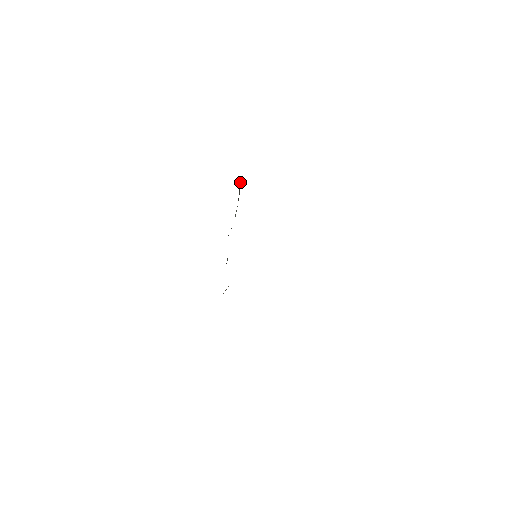
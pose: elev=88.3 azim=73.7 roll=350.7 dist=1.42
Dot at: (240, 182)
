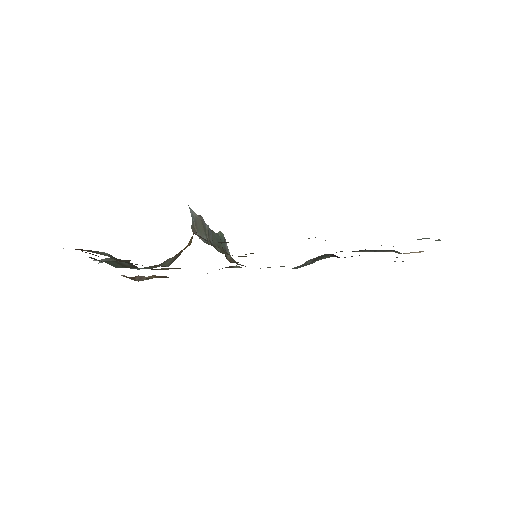
Dot at: (192, 219)
